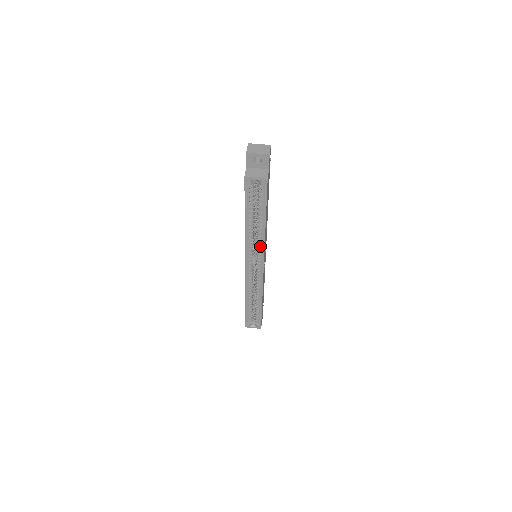
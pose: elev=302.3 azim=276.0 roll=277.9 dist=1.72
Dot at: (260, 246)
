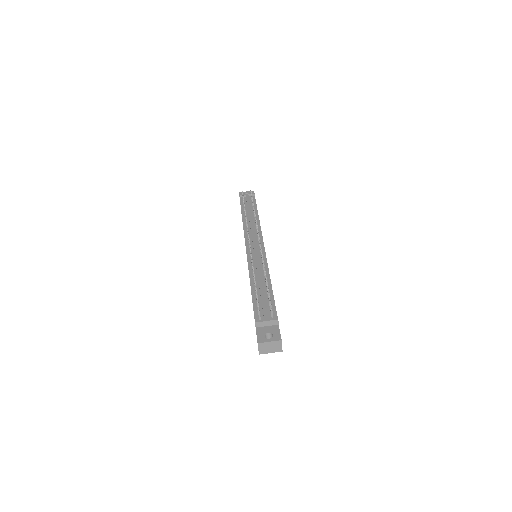
Dot at: occluded
